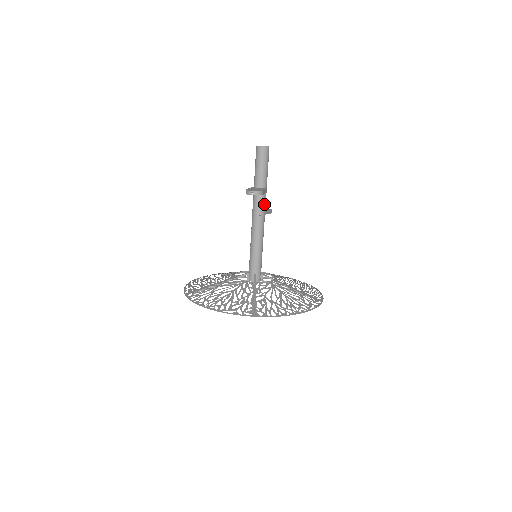
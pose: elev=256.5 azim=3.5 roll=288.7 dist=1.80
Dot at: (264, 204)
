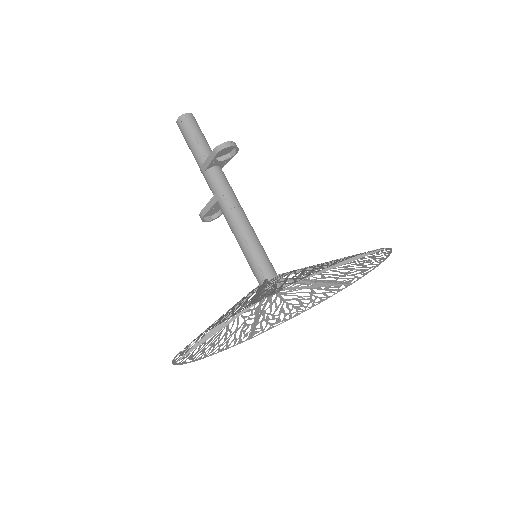
Dot at: occluded
